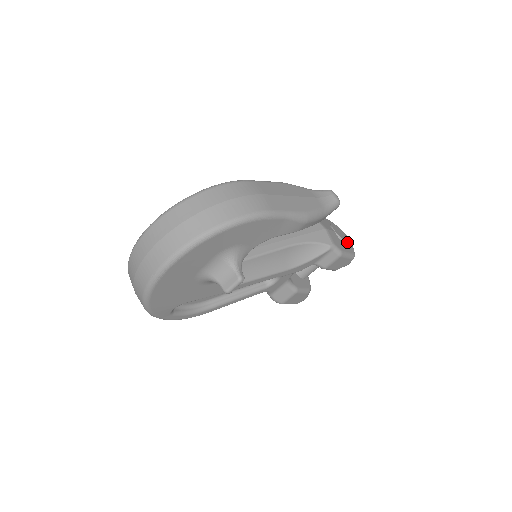
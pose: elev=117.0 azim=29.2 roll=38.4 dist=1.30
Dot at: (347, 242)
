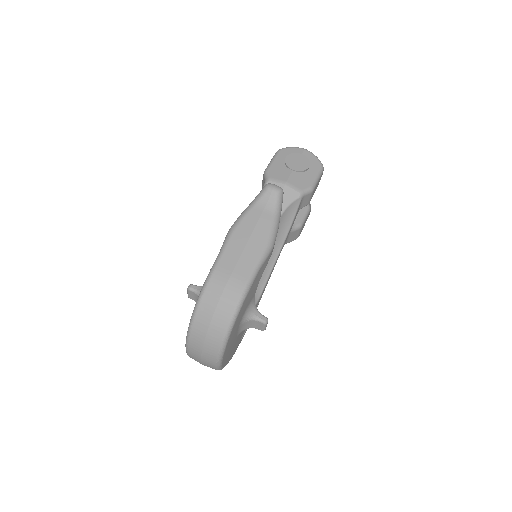
Dot at: (309, 166)
